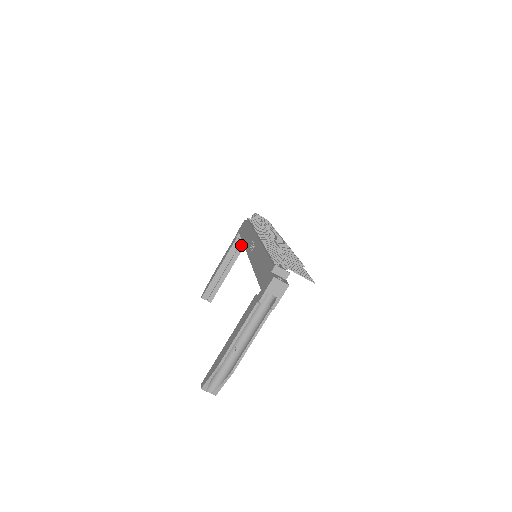
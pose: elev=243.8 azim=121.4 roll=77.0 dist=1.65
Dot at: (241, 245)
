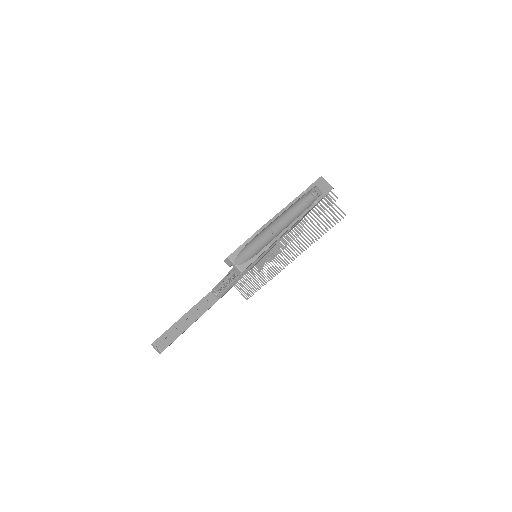
Dot at: (212, 301)
